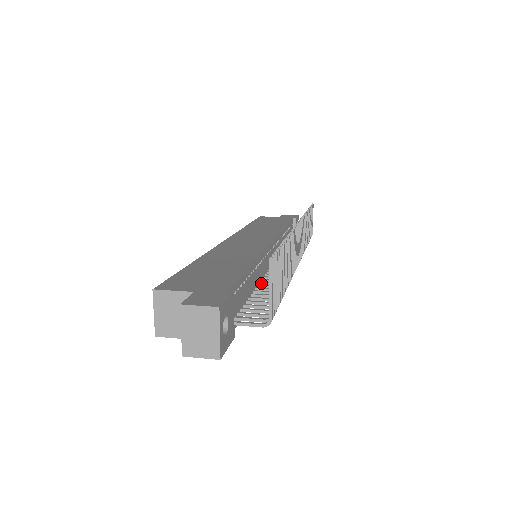
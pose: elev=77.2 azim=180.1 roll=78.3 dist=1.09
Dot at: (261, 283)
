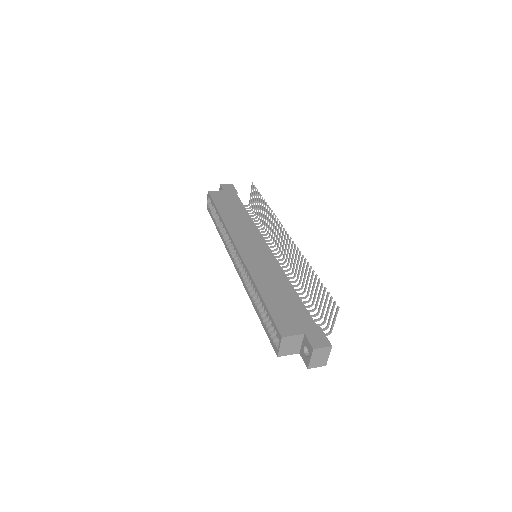
Dot at: occluded
